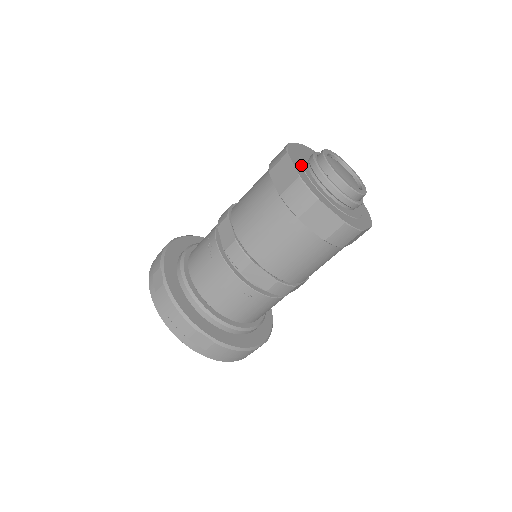
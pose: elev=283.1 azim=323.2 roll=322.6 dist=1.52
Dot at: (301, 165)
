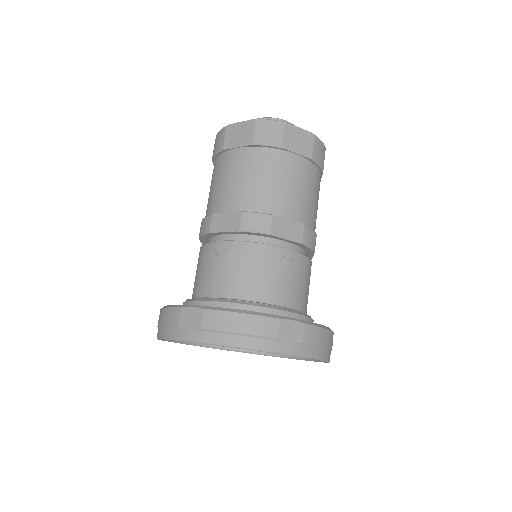
Dot at: occluded
